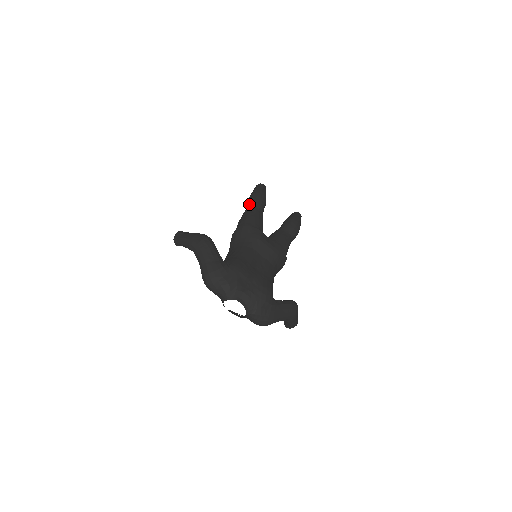
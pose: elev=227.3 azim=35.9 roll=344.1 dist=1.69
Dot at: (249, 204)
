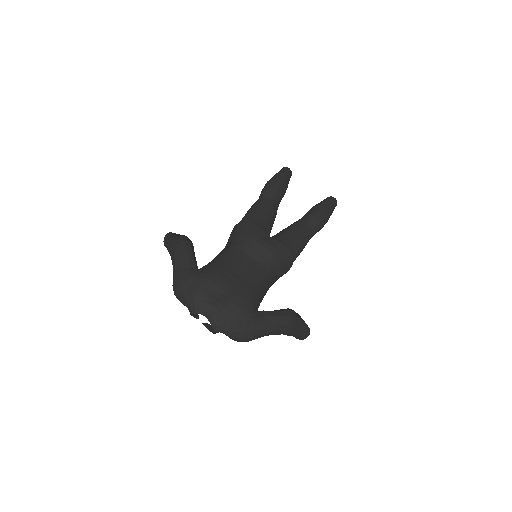
Dot at: (261, 194)
